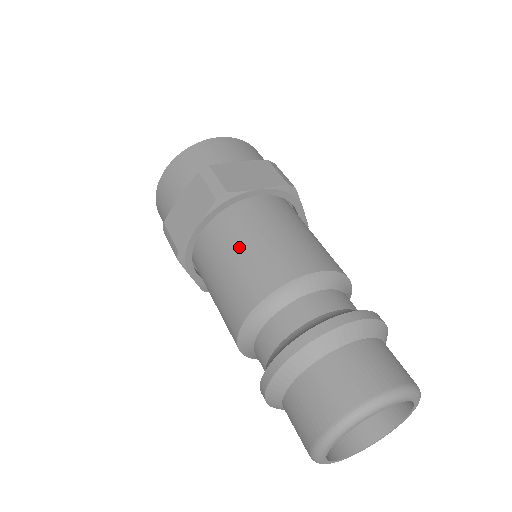
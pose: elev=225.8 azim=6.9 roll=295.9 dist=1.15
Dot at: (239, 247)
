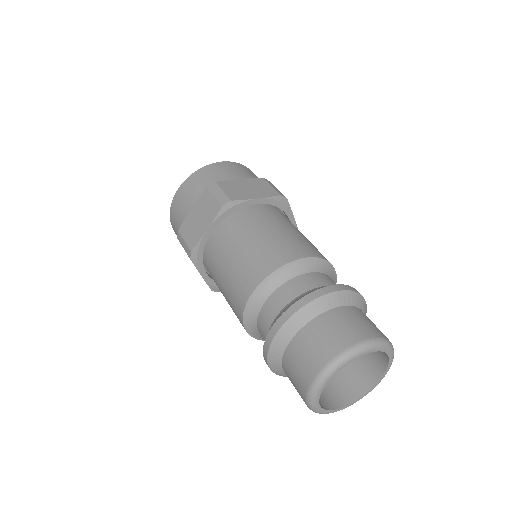
Dot at: (220, 286)
